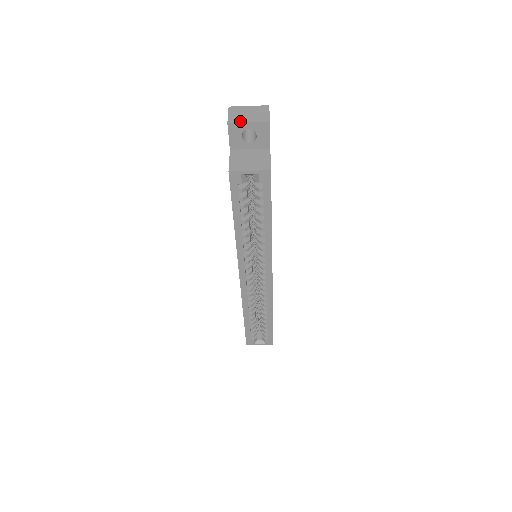
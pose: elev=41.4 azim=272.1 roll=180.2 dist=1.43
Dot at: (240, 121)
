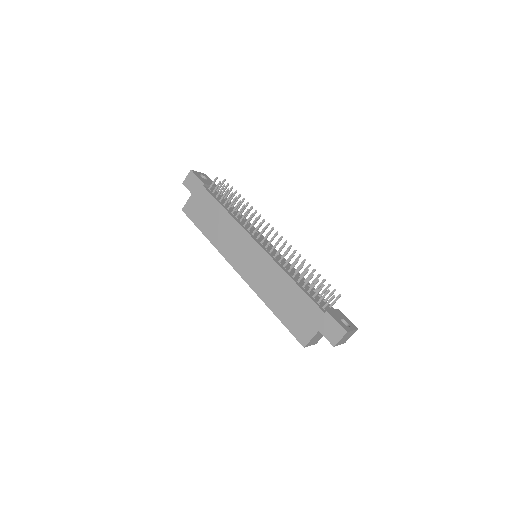
Dot at: occluded
